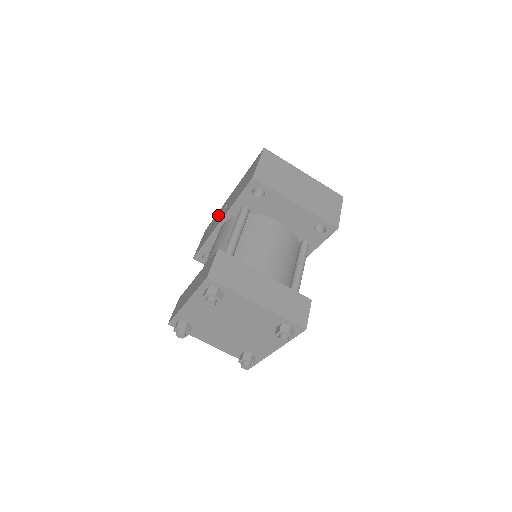
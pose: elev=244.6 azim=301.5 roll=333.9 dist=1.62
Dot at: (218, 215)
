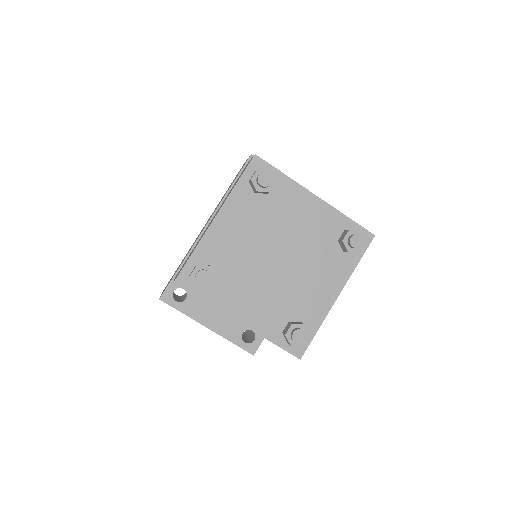
Dot at: occluded
